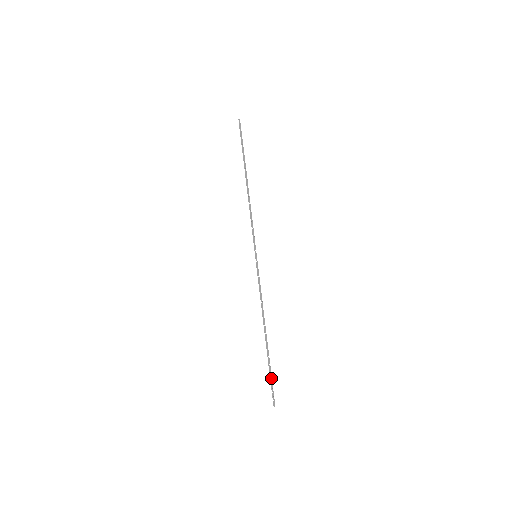
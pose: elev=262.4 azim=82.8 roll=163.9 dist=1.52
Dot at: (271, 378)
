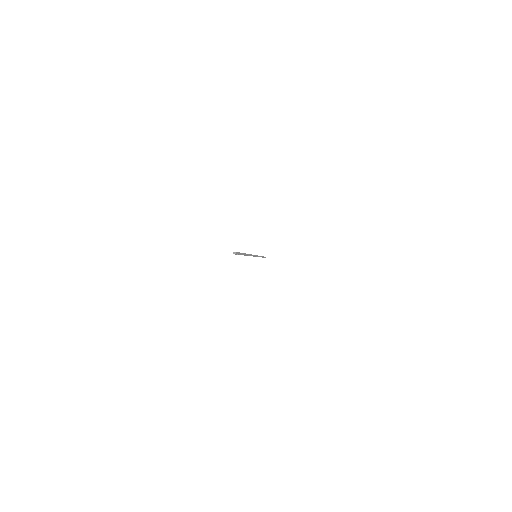
Dot at: occluded
